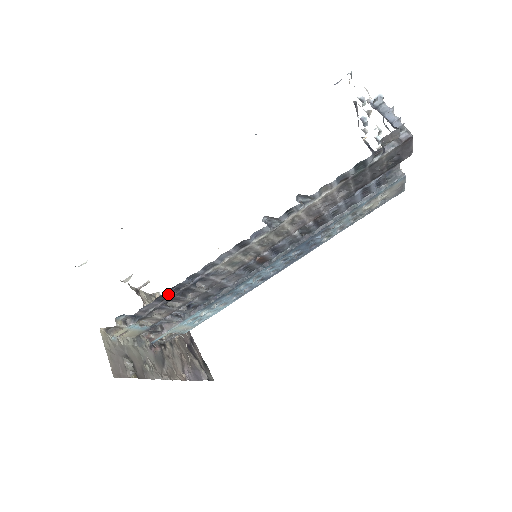
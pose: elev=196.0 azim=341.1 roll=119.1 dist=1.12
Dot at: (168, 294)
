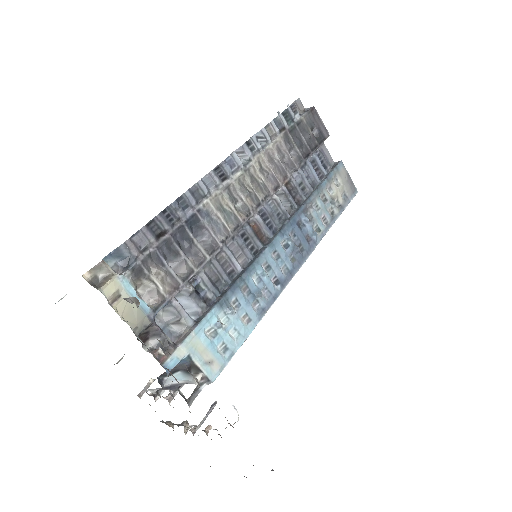
Dot at: (160, 223)
